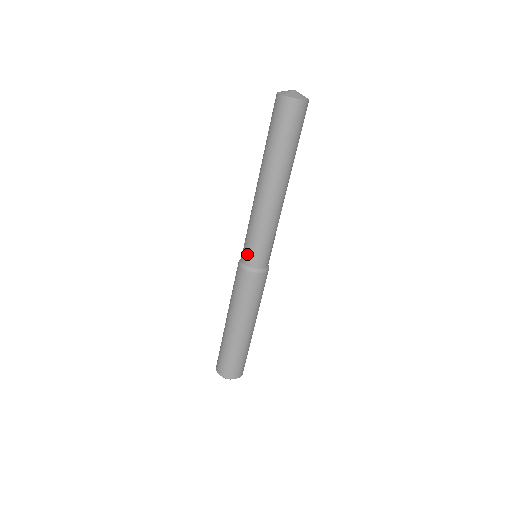
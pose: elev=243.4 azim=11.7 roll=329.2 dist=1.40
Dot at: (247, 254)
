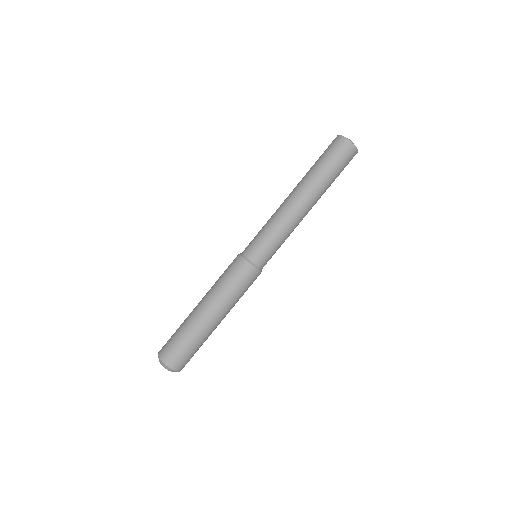
Dot at: (249, 244)
